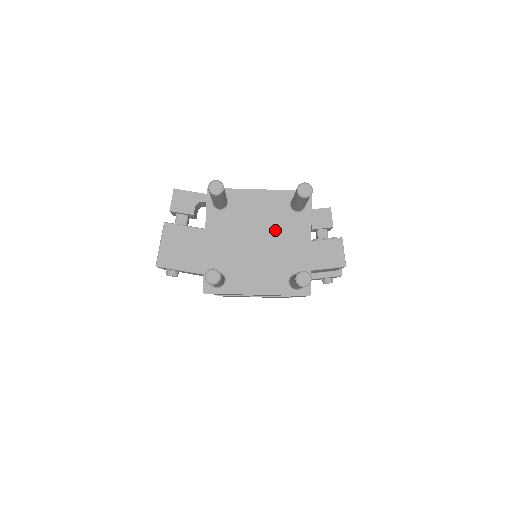
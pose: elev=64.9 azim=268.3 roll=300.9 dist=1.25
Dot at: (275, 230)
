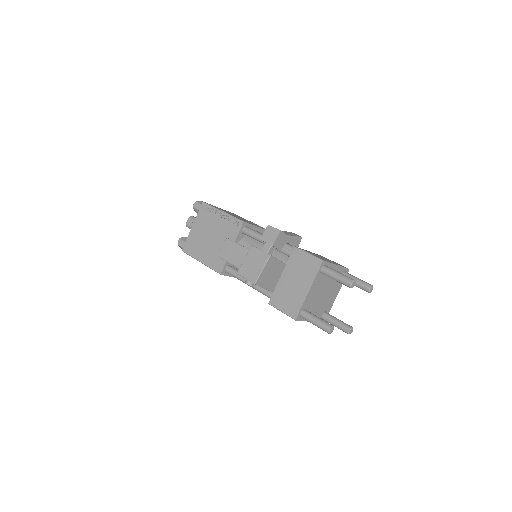
Dot at: (331, 288)
